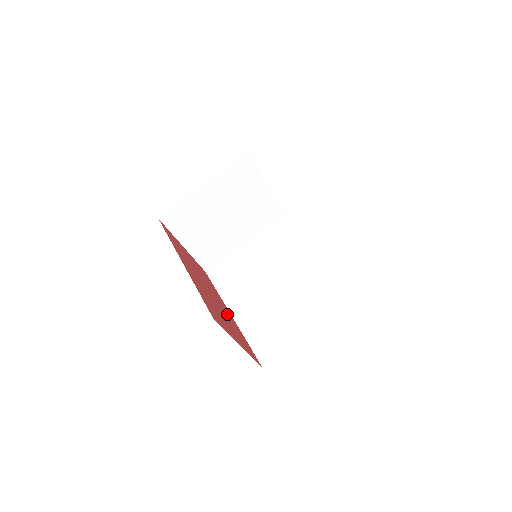
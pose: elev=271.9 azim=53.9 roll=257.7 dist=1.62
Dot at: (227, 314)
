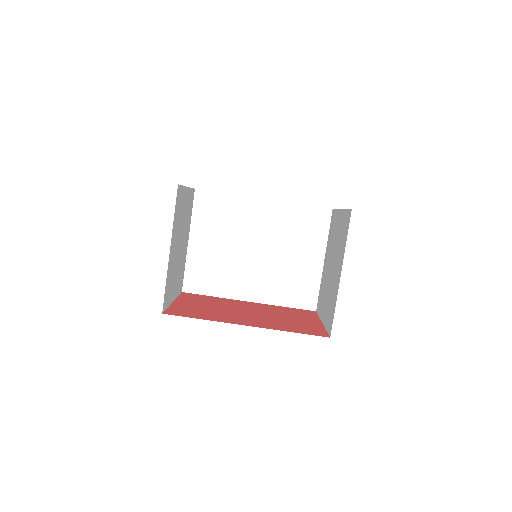
Dot at: (262, 308)
